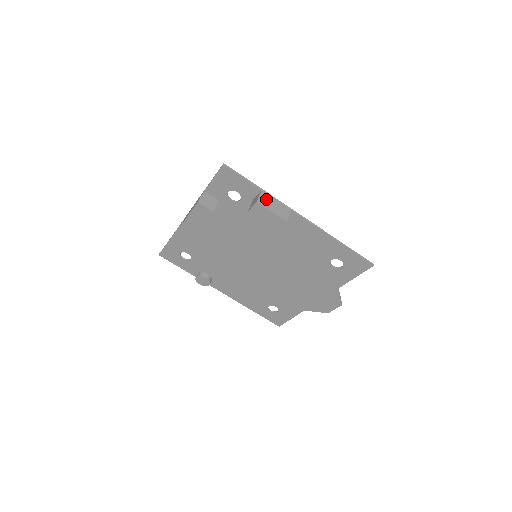
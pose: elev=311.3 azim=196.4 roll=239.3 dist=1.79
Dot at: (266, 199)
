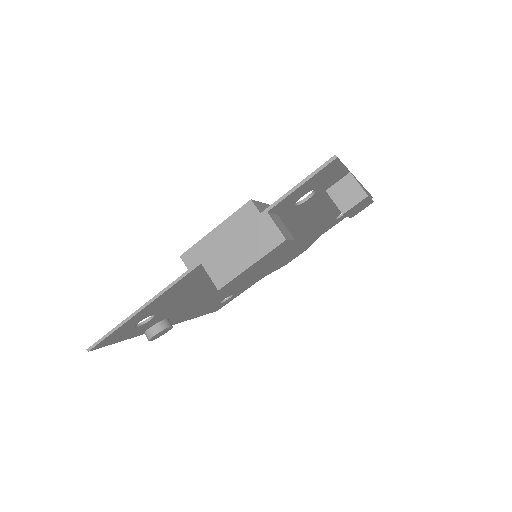
Dot at: occluded
